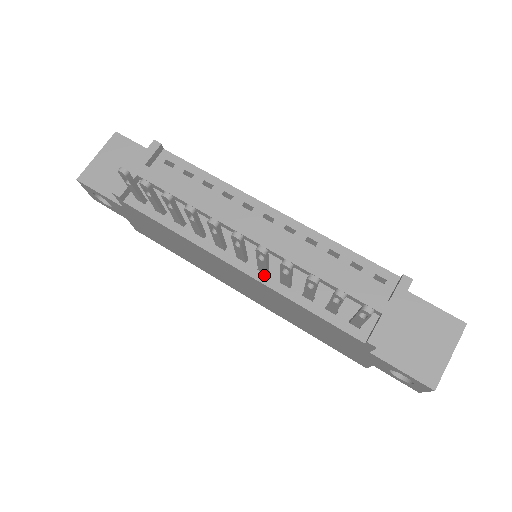
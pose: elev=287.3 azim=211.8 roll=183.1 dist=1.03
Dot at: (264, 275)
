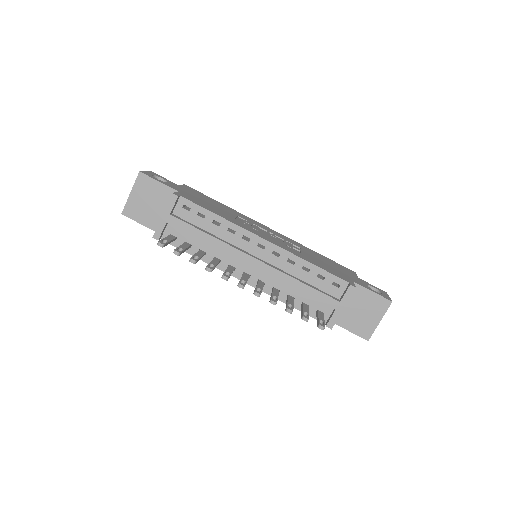
Dot at: occluded
